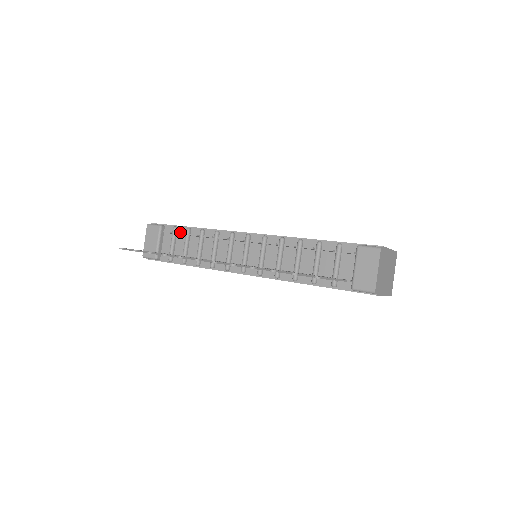
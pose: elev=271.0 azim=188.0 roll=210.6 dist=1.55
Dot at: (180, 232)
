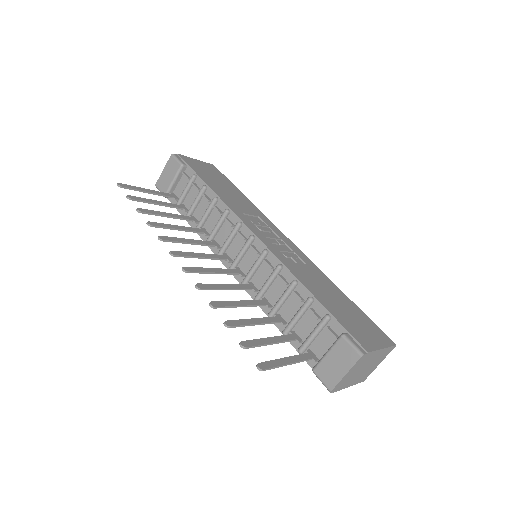
Dot at: (197, 184)
